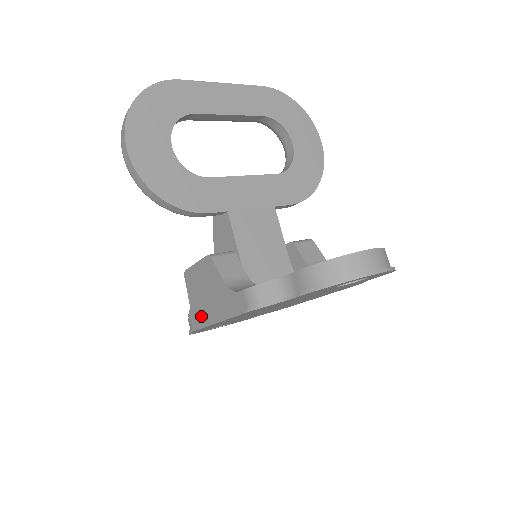
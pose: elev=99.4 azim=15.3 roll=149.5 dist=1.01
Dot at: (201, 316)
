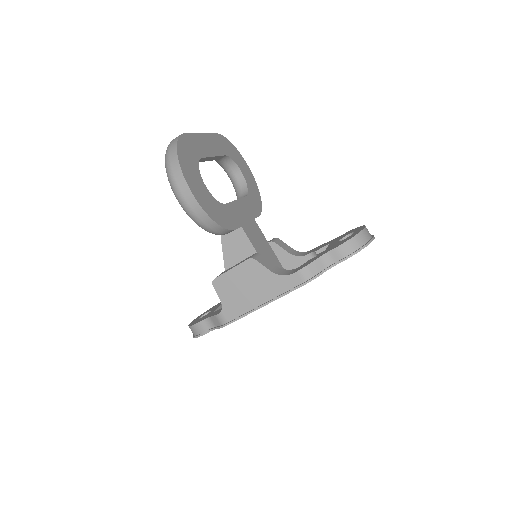
Dot at: (241, 308)
